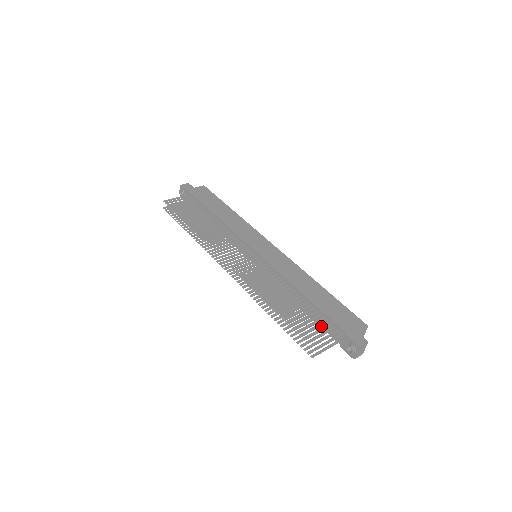
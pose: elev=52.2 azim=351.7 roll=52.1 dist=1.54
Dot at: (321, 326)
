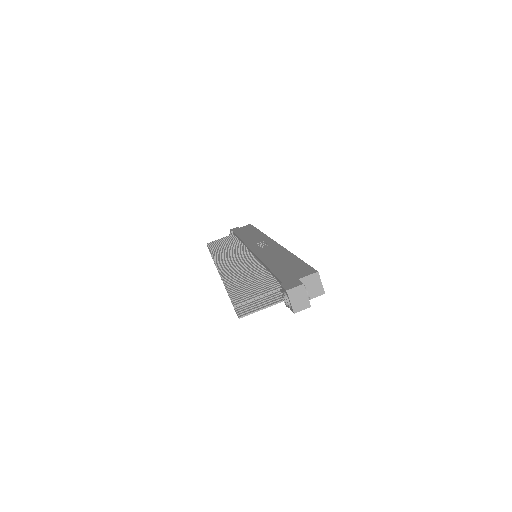
Dot at: occluded
